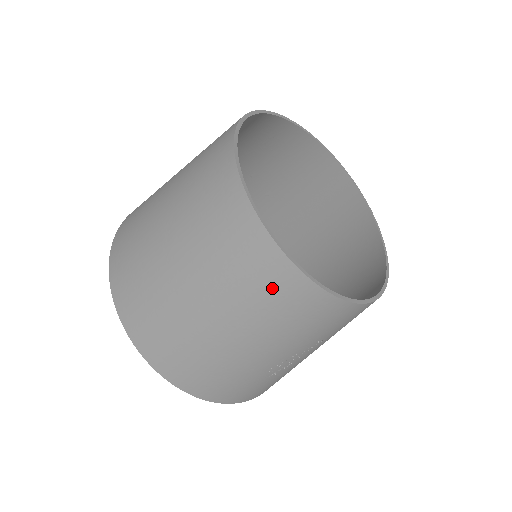
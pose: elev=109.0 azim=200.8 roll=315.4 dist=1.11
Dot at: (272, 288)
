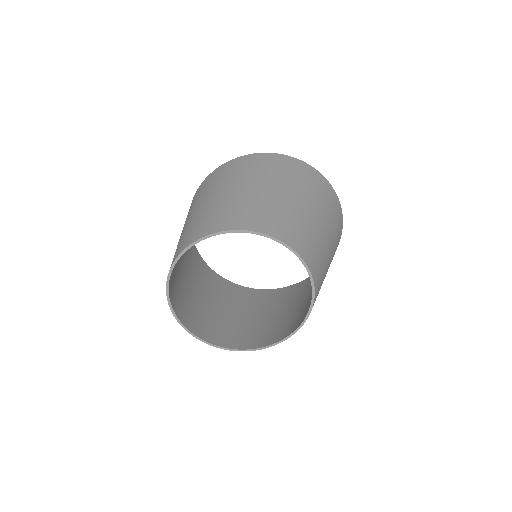
Dot at: (192, 321)
